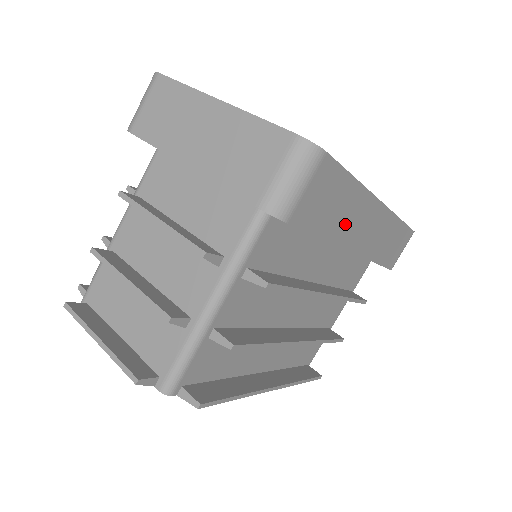
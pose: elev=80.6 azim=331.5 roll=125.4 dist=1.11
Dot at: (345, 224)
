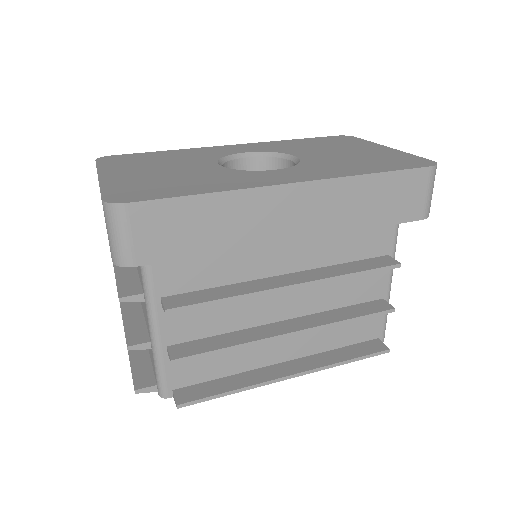
Dot at: (238, 229)
